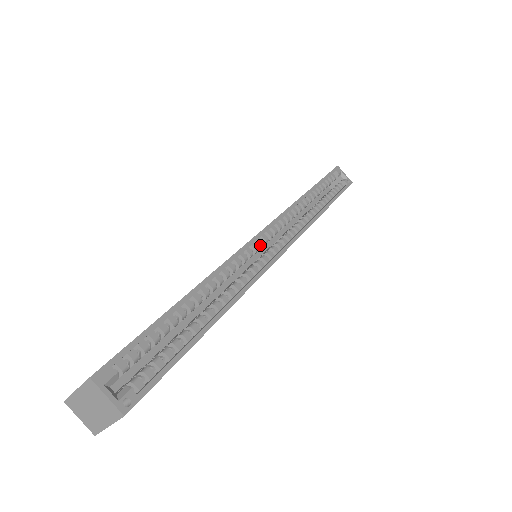
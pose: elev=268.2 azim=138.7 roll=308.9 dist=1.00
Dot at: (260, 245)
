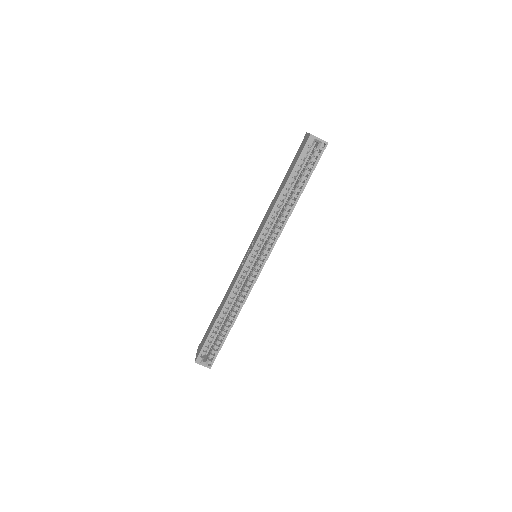
Dot at: occluded
